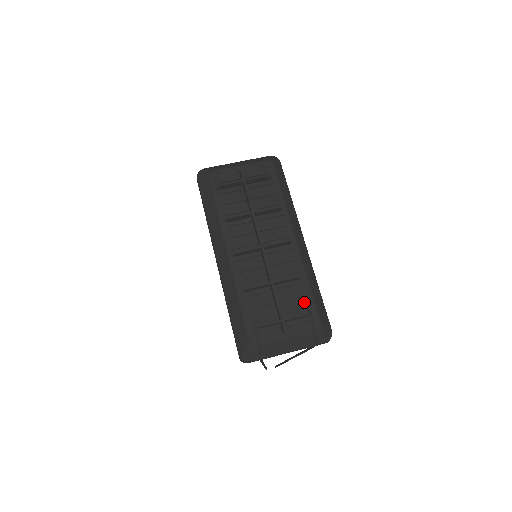
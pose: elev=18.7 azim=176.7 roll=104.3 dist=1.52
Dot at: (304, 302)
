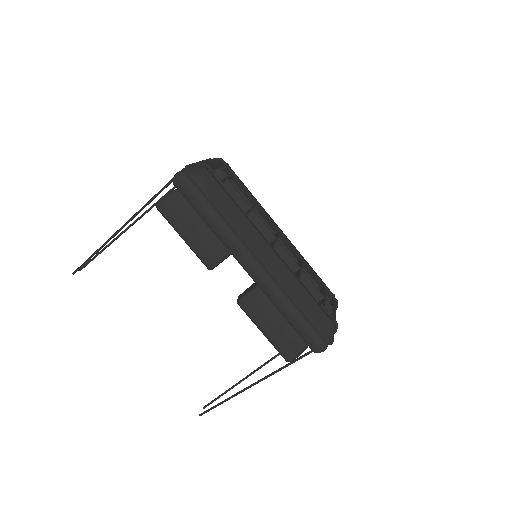
Dot at: occluded
